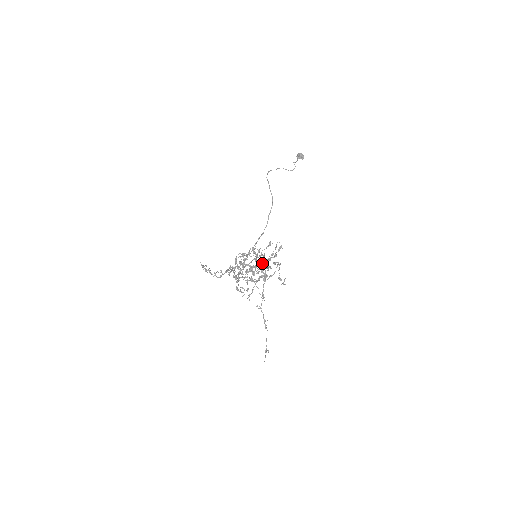
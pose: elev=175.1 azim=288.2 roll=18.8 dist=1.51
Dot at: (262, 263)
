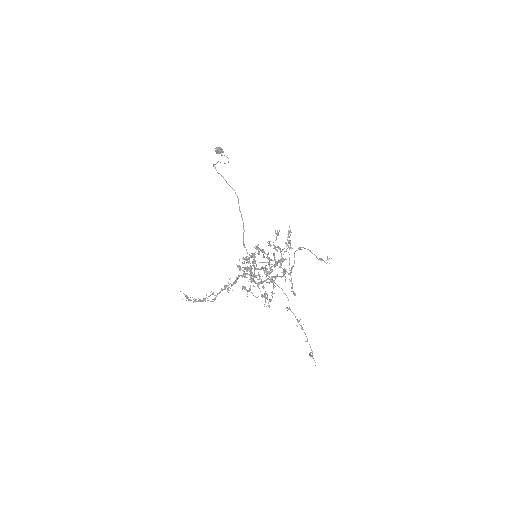
Dot at: (262, 262)
